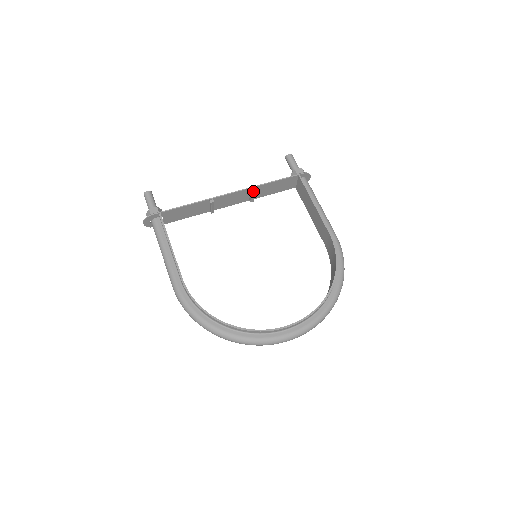
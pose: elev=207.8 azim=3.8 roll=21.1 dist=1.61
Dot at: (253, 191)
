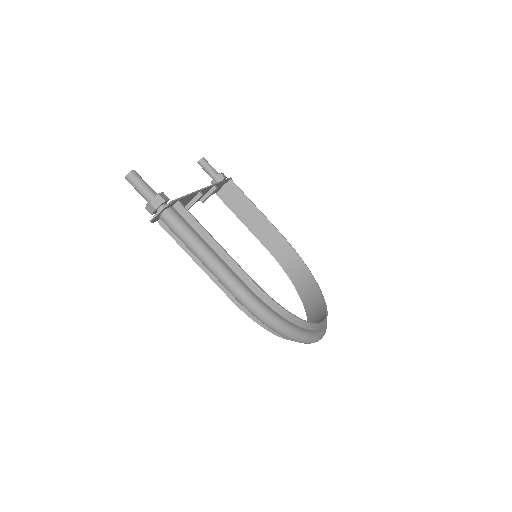
Dot at: (217, 188)
